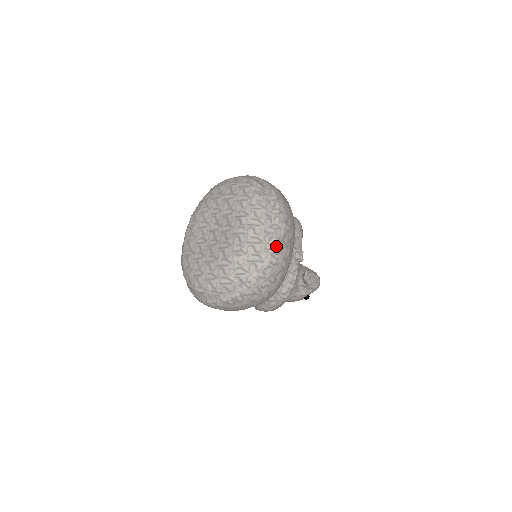
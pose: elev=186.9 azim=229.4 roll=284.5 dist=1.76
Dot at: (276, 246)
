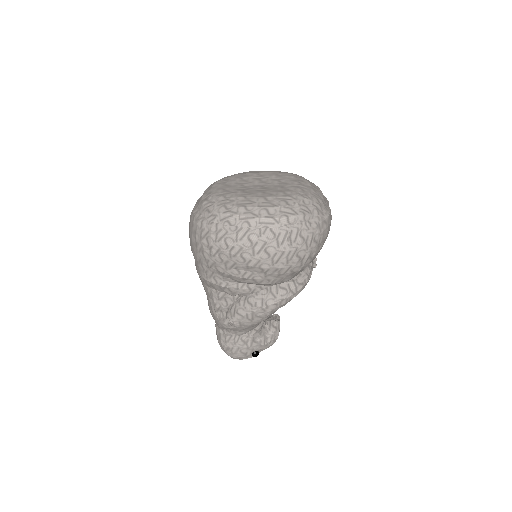
Dot at: (330, 213)
